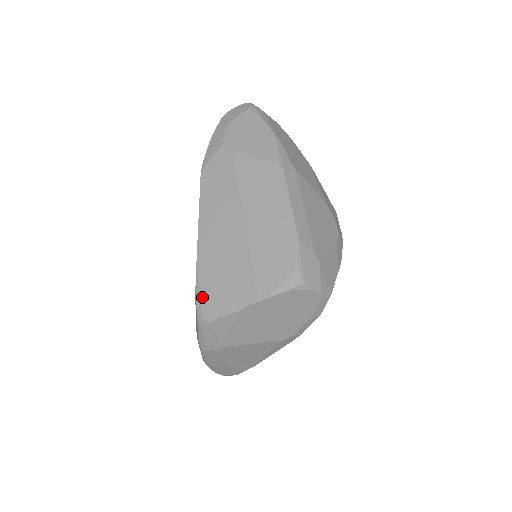
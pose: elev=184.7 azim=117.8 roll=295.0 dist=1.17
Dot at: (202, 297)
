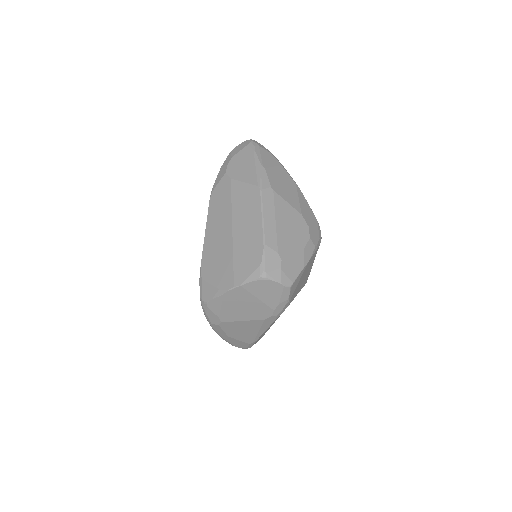
Dot at: (202, 285)
